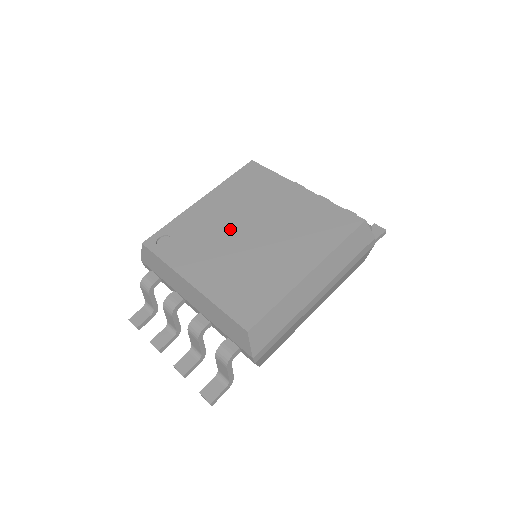
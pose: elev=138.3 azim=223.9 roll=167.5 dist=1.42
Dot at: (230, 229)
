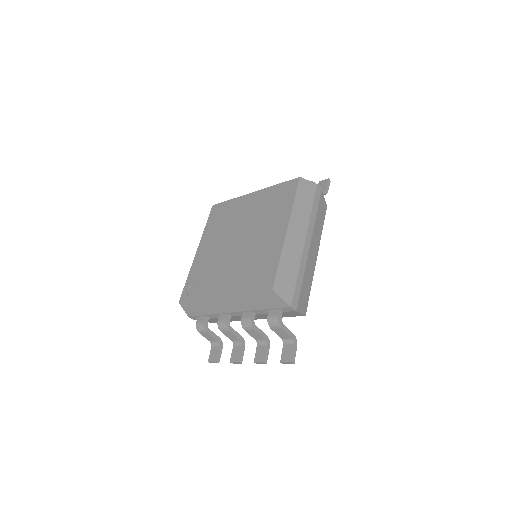
Dot at: (225, 250)
